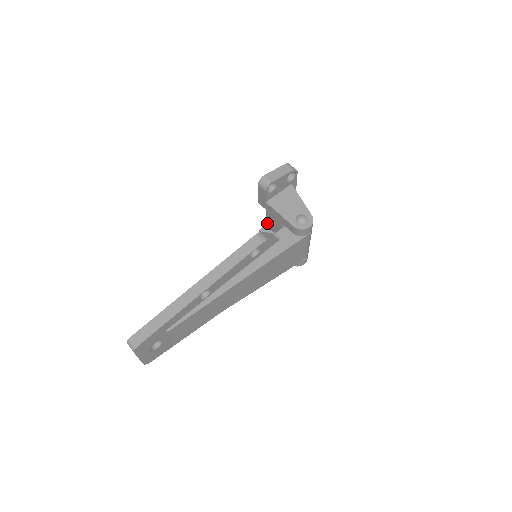
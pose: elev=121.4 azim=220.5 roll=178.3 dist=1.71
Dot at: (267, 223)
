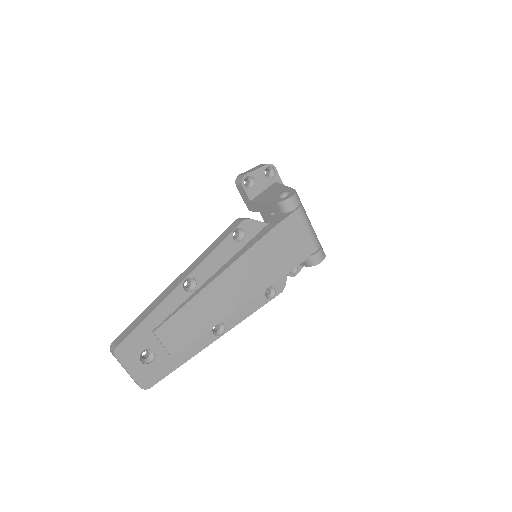
Dot at: occluded
